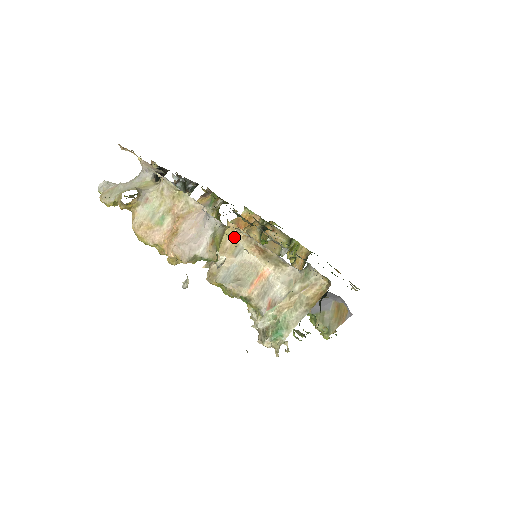
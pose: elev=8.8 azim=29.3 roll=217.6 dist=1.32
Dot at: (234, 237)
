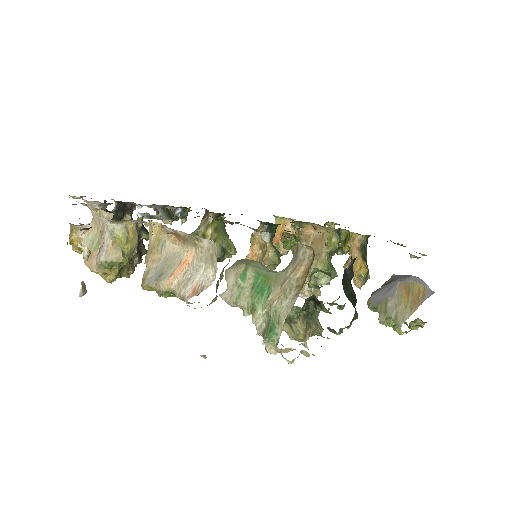
Dot at: (155, 233)
